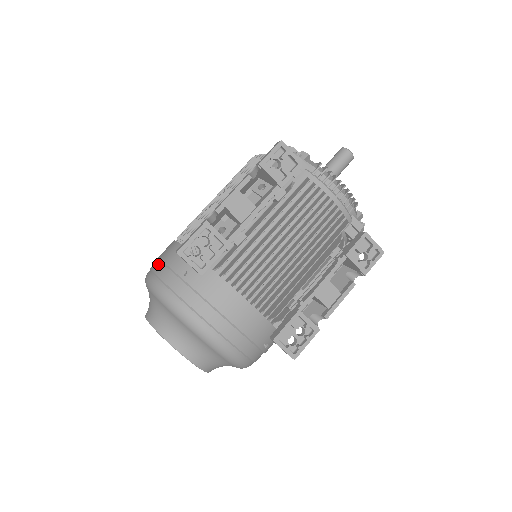
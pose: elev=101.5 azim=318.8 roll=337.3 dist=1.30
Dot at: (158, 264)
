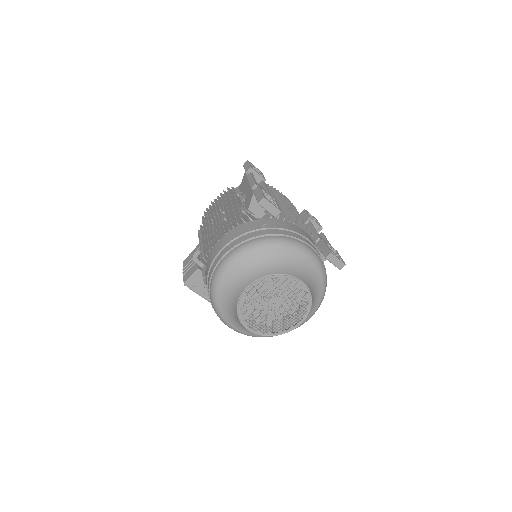
Dot at: (232, 243)
